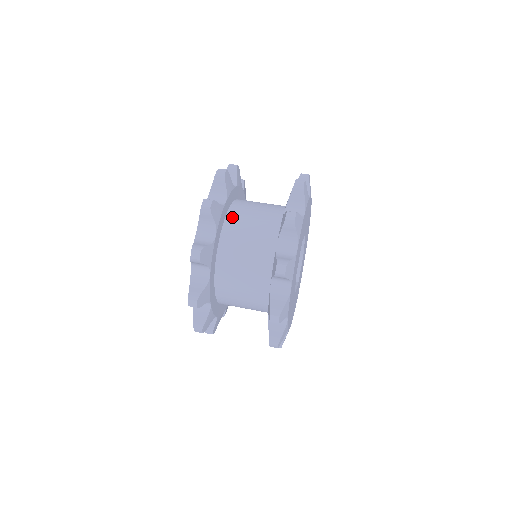
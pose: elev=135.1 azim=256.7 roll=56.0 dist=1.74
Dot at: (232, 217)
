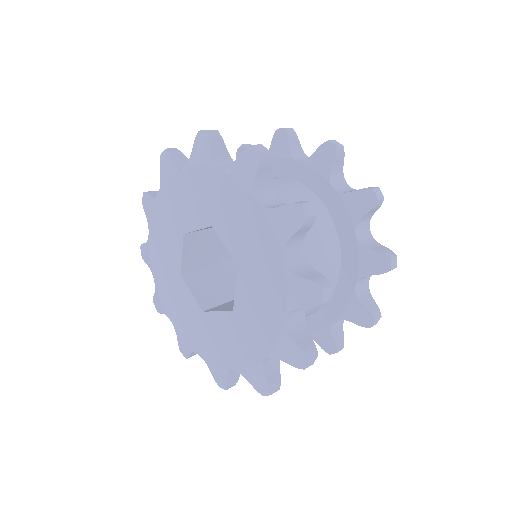
Dot at: occluded
